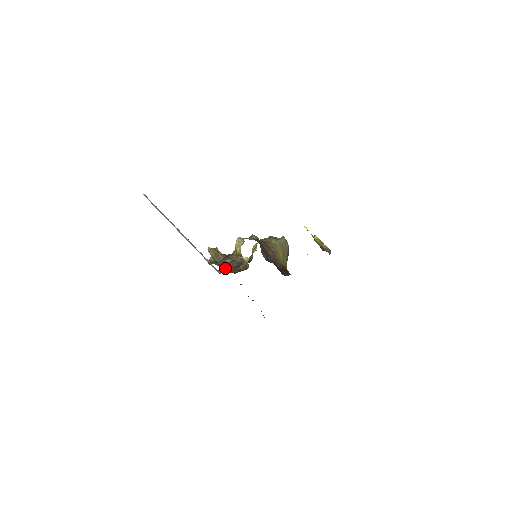
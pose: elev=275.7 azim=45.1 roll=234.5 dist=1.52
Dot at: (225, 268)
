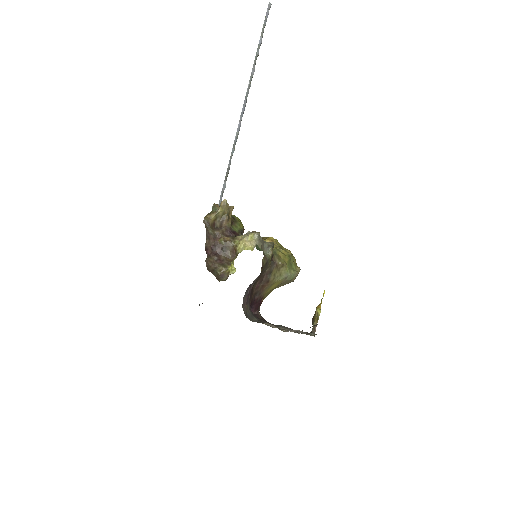
Dot at: (209, 247)
